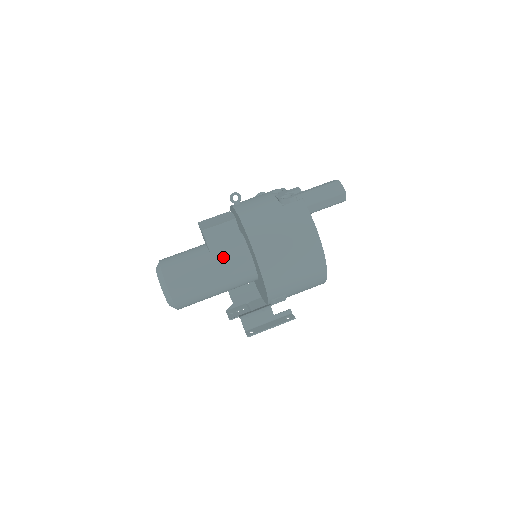
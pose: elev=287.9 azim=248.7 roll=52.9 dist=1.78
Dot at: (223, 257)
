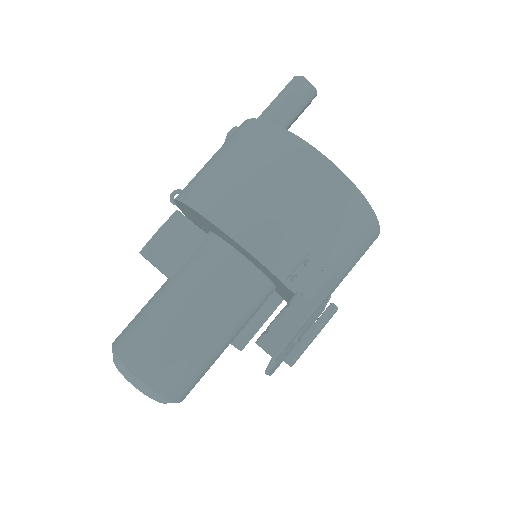
Dot at: (185, 269)
